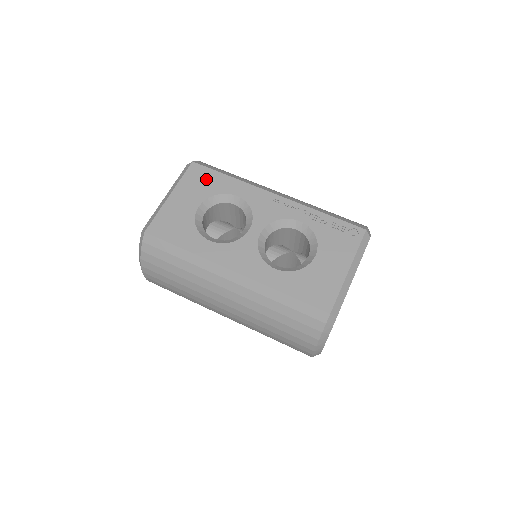
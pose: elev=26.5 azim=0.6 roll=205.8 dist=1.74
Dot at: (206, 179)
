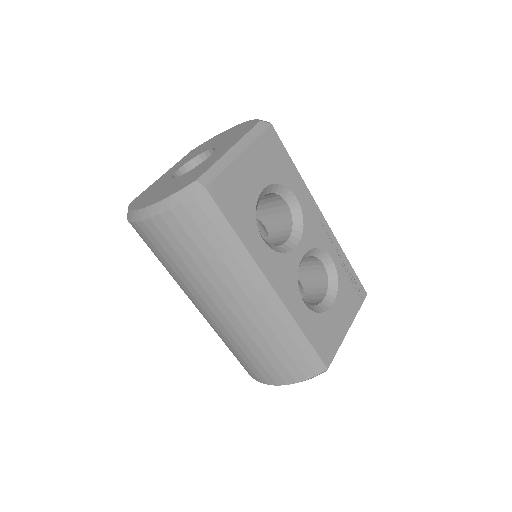
Dot at: (278, 157)
